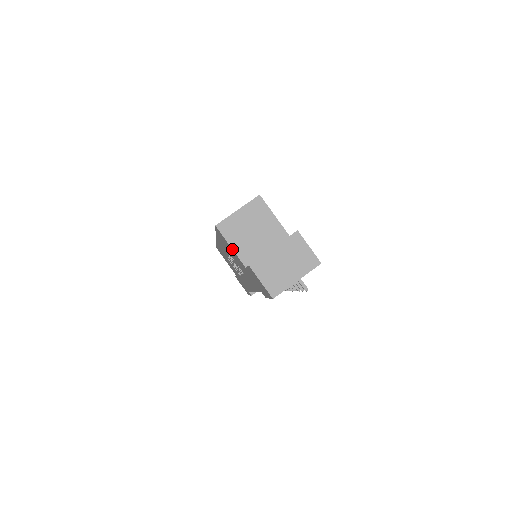
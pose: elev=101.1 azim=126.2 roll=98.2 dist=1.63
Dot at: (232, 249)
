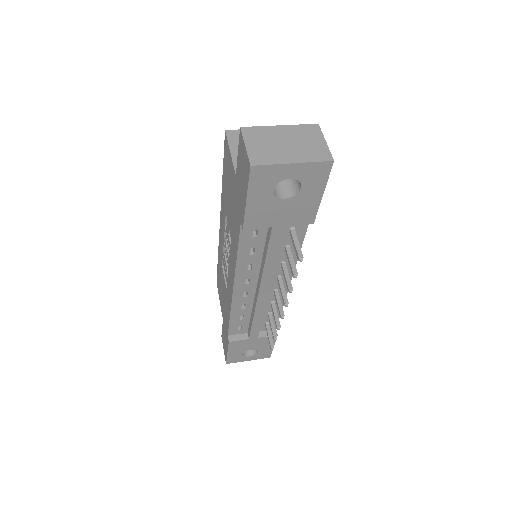
Dot at: (231, 154)
